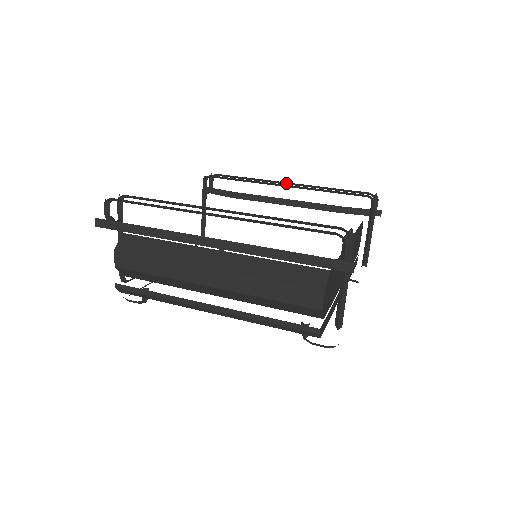
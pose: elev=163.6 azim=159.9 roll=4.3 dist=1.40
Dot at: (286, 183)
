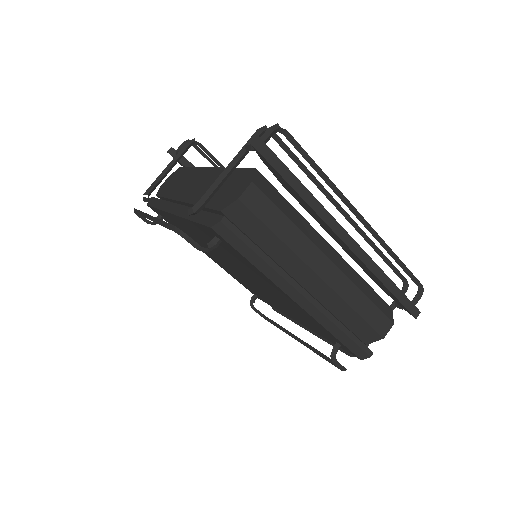
Dot at: occluded
